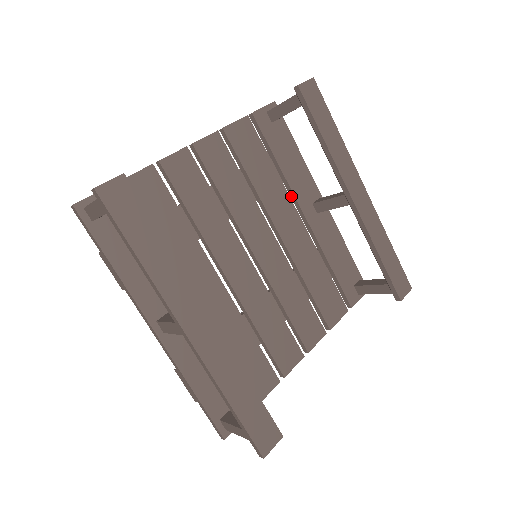
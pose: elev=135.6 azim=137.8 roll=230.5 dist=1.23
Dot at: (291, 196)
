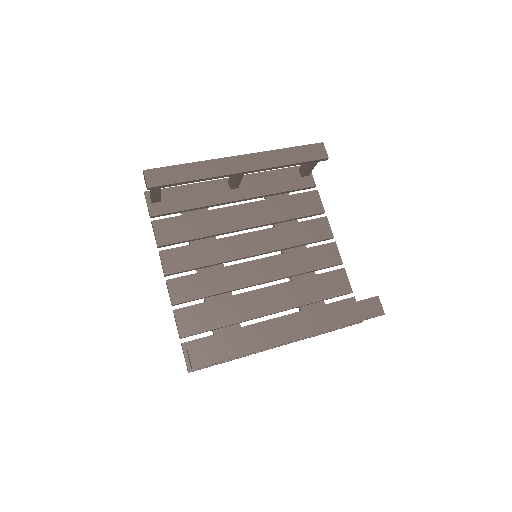
Dot at: (219, 205)
